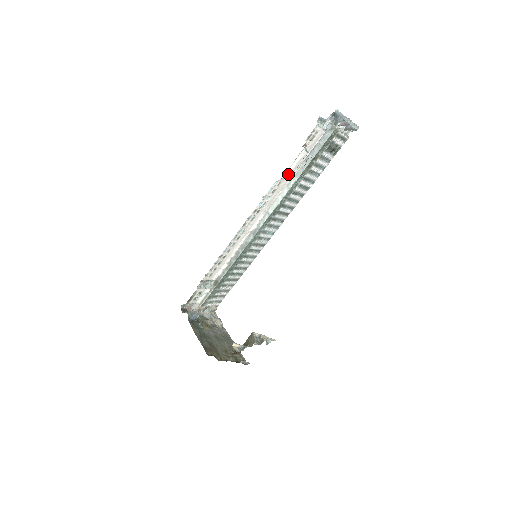
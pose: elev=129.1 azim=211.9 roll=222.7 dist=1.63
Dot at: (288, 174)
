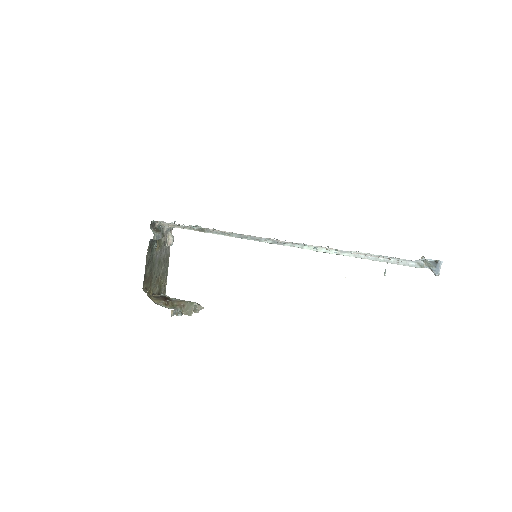
Dot at: (352, 253)
